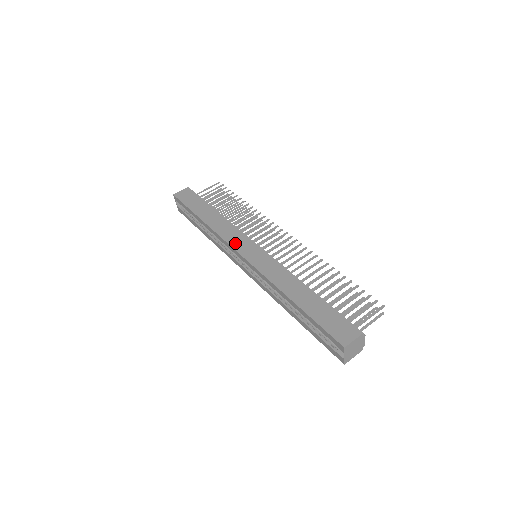
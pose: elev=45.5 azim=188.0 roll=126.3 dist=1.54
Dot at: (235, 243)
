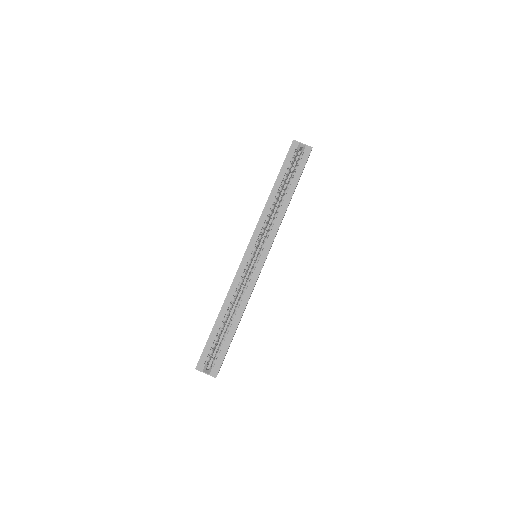
Dot at: (239, 265)
